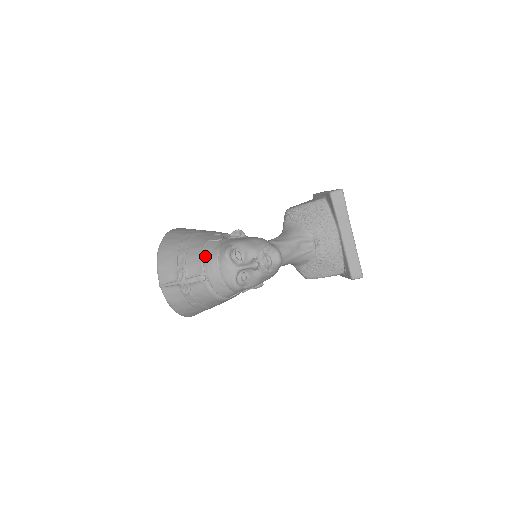
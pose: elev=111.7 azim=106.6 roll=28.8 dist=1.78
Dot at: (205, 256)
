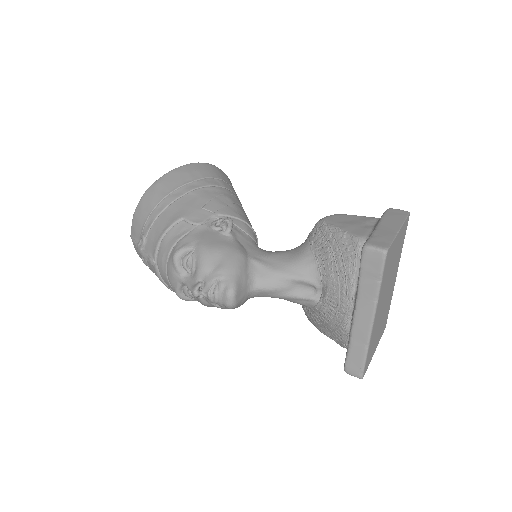
Dot at: (163, 238)
